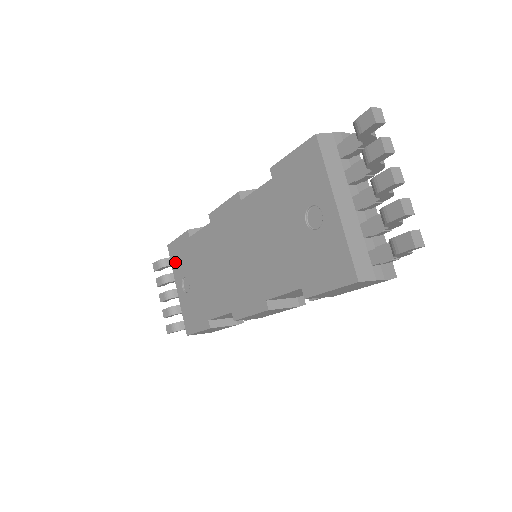
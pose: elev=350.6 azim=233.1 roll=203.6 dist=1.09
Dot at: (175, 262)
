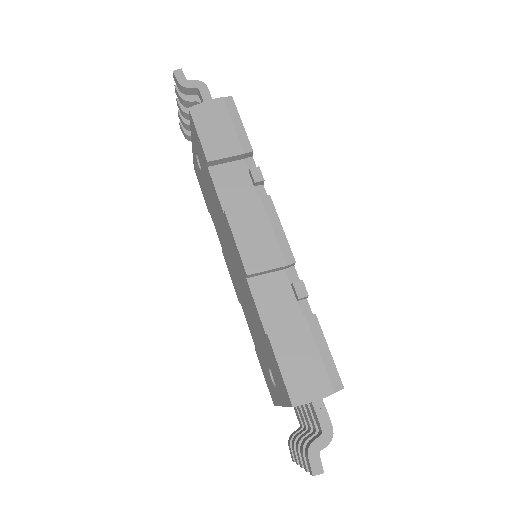
Dot at: (193, 134)
